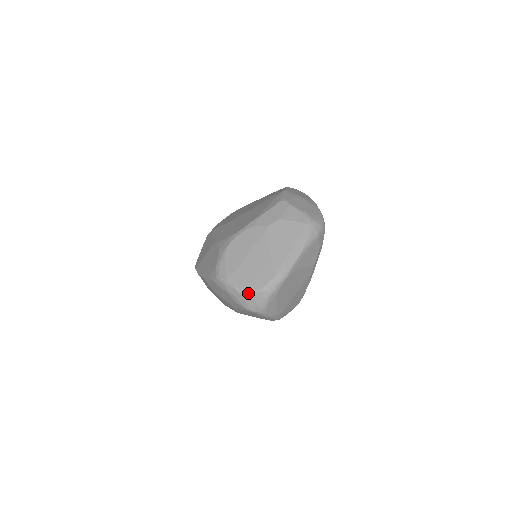
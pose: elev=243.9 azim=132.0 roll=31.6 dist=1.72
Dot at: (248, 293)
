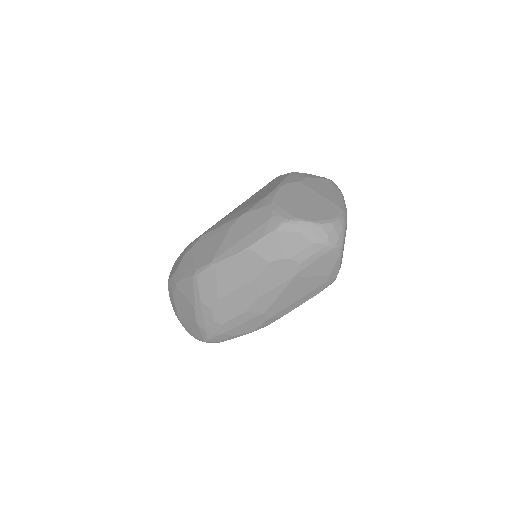
Dot at: (328, 223)
